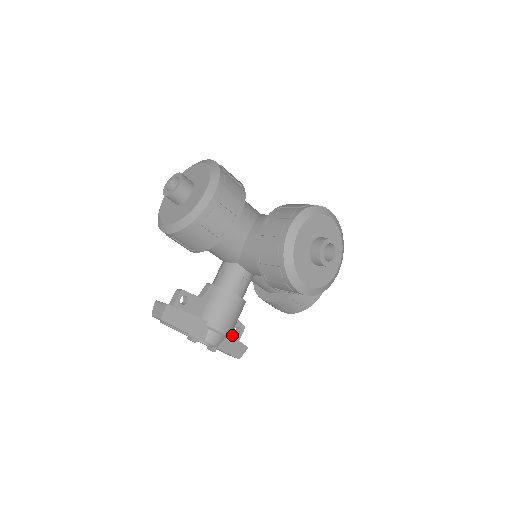
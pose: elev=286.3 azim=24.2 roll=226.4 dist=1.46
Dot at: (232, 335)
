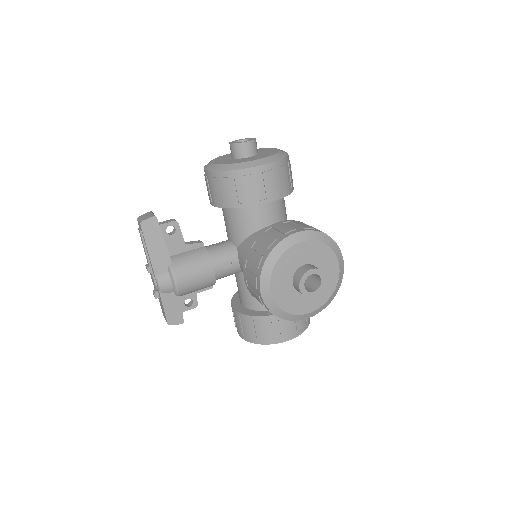
Dot at: (181, 301)
